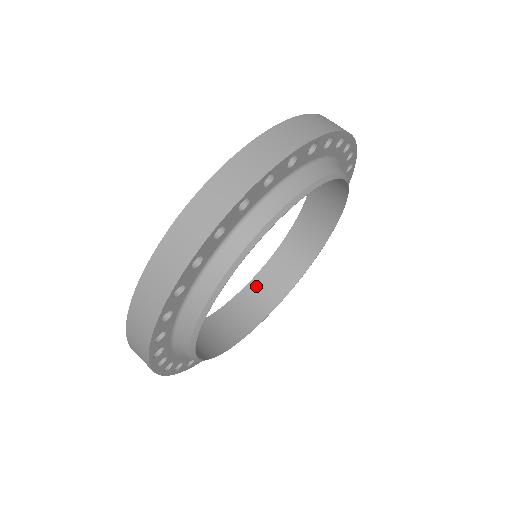
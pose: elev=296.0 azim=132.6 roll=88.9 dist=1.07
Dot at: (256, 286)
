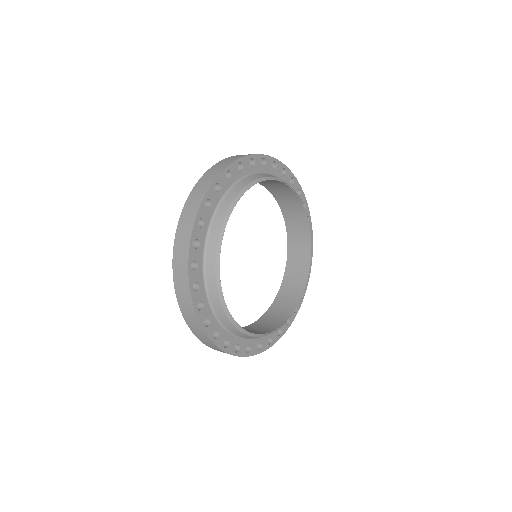
Dot at: occluded
